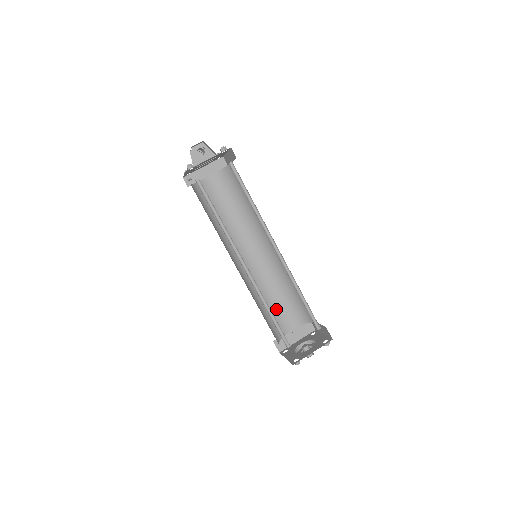
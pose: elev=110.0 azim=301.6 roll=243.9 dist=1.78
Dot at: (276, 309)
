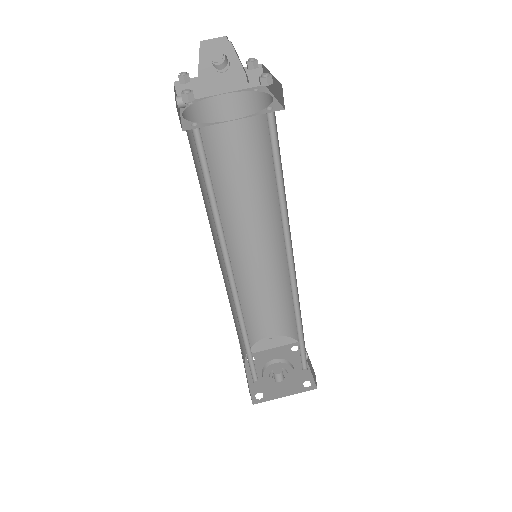
Dot at: (258, 310)
